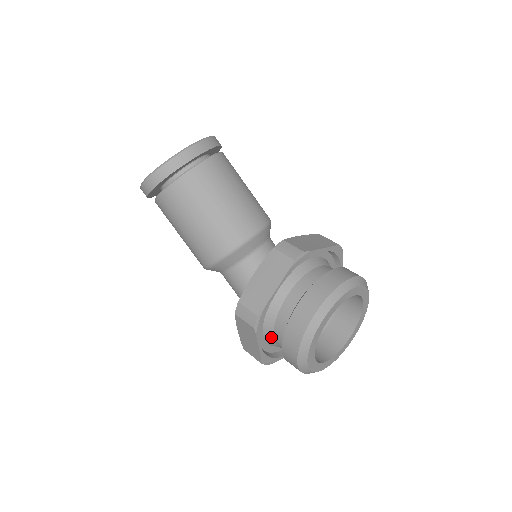
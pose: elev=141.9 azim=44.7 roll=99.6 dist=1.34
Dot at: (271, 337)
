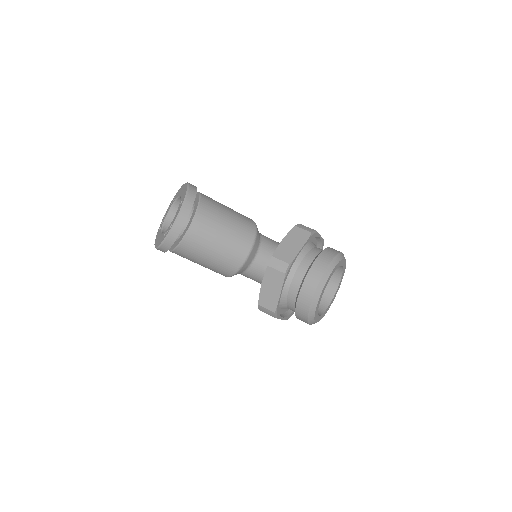
Dot at: occluded
